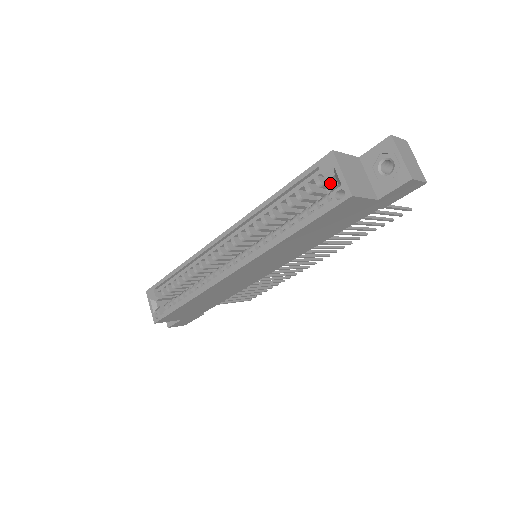
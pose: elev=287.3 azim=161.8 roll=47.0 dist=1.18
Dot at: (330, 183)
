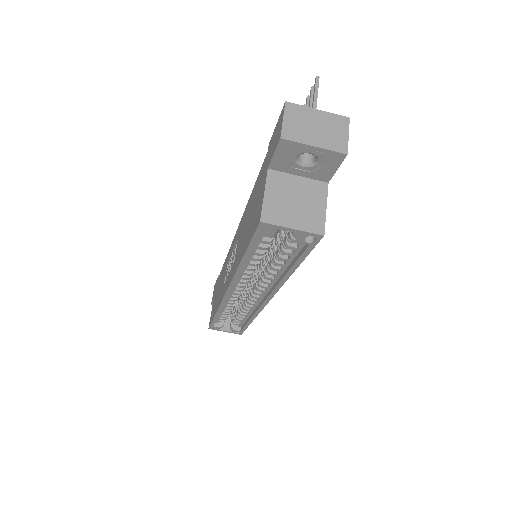
Dot at: occluded
